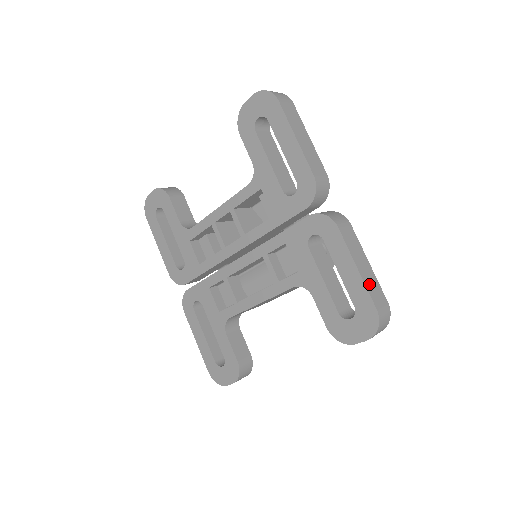
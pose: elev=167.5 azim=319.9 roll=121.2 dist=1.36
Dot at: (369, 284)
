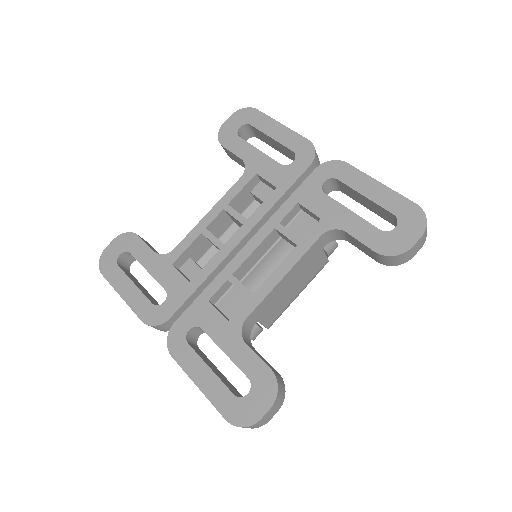
Dot at: occluded
